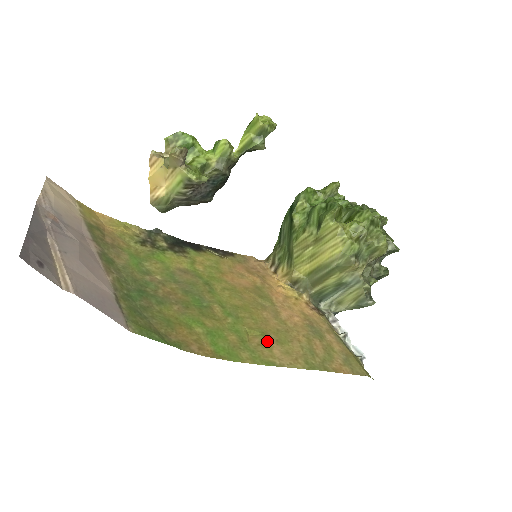
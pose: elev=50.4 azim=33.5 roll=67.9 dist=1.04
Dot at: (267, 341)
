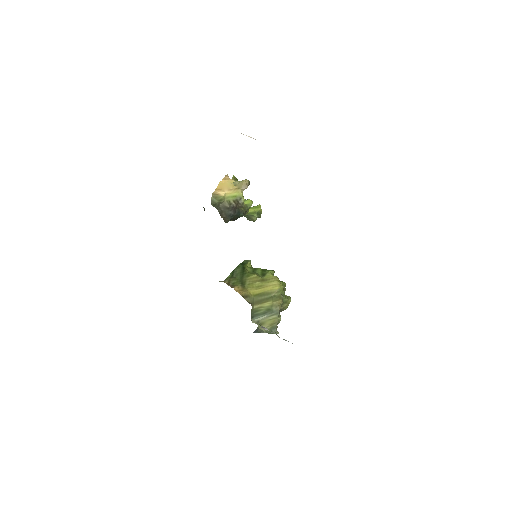
Dot at: occluded
